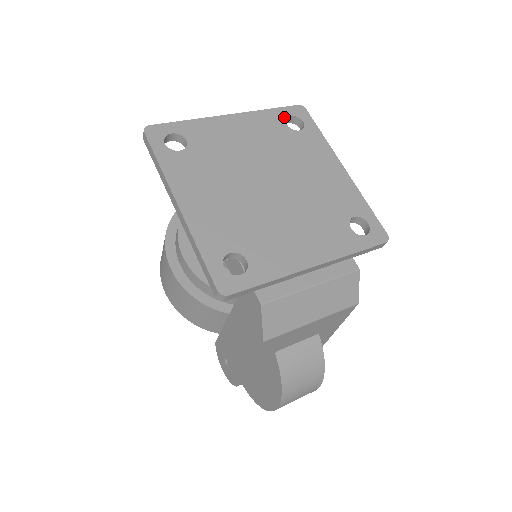
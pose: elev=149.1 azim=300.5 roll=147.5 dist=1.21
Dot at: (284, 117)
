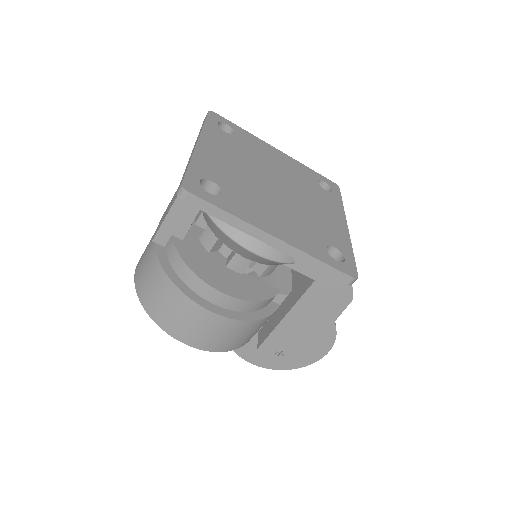
Dot at: (217, 126)
